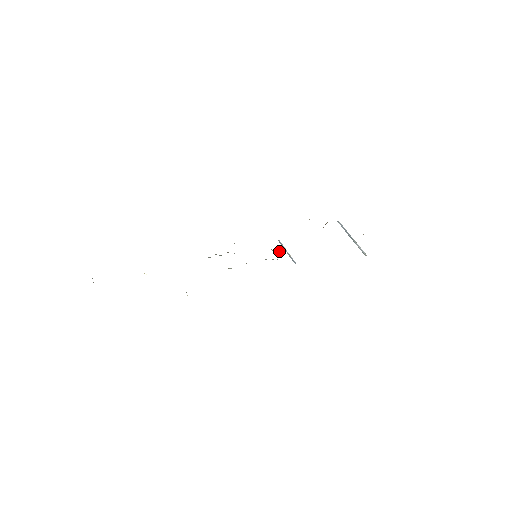
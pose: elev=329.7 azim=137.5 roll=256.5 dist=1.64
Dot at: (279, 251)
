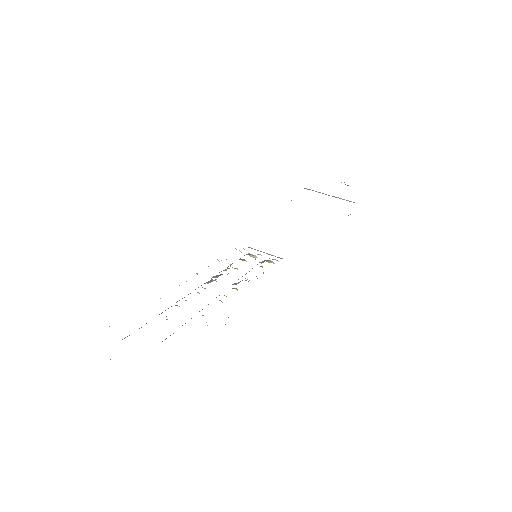
Dot at: occluded
